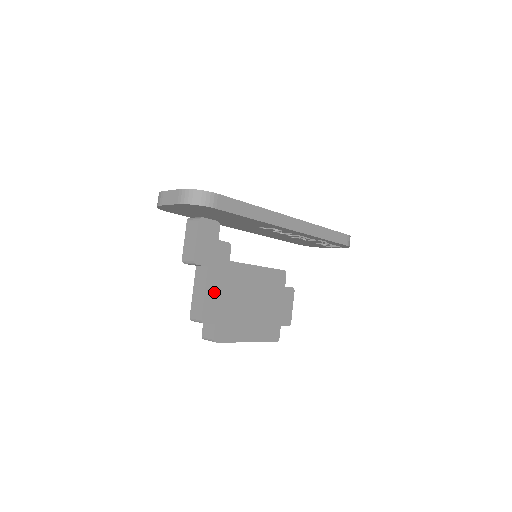
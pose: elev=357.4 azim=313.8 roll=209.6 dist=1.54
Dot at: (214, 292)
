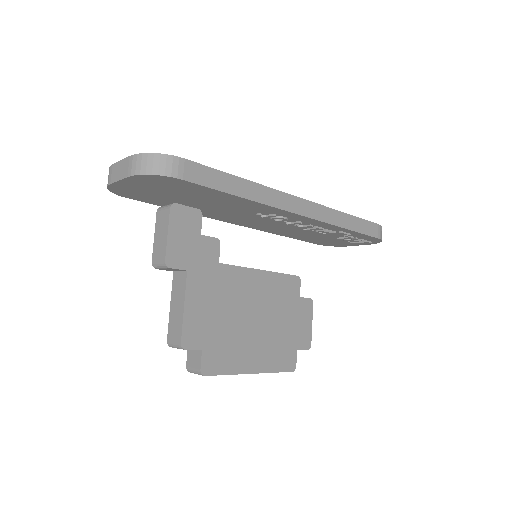
Dot at: (198, 306)
